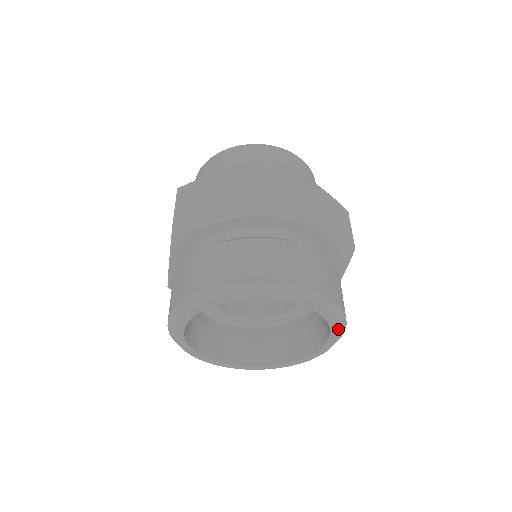
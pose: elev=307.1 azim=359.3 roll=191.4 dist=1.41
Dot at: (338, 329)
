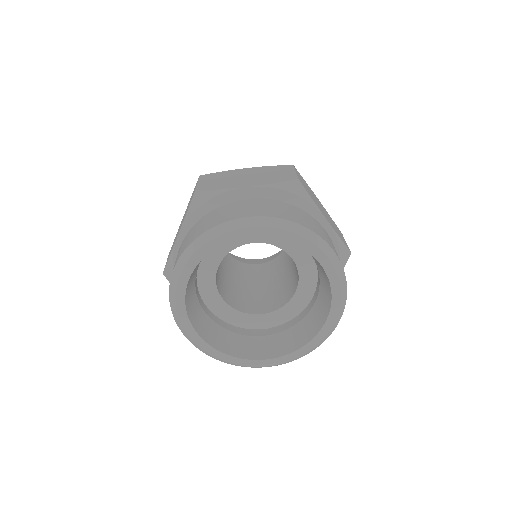
Dot at: (305, 240)
